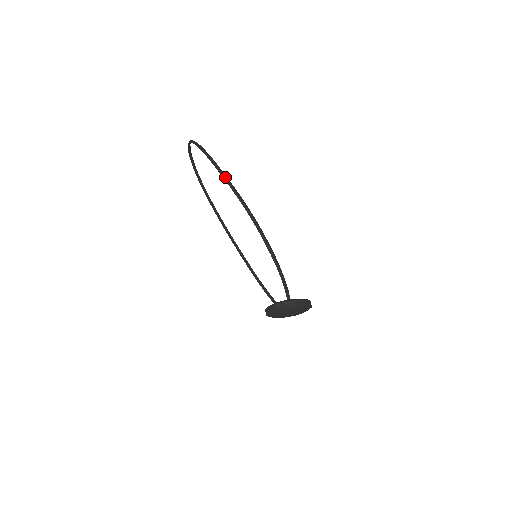
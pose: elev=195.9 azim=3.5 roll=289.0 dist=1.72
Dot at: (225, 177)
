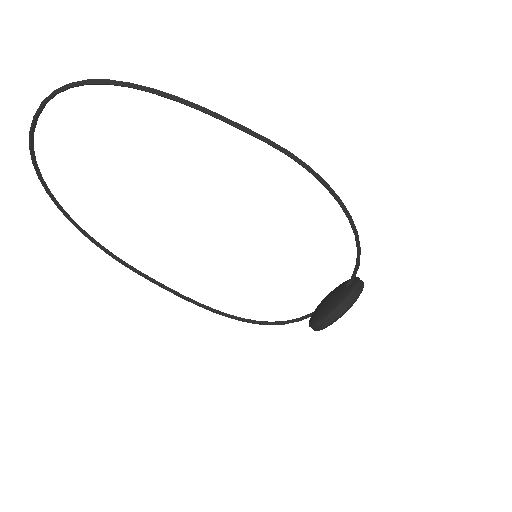
Dot at: (227, 118)
